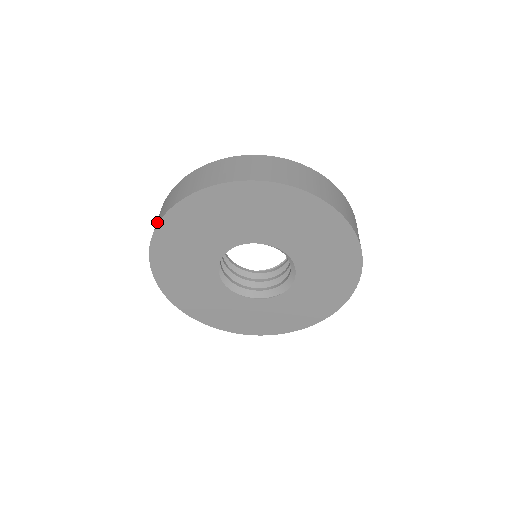
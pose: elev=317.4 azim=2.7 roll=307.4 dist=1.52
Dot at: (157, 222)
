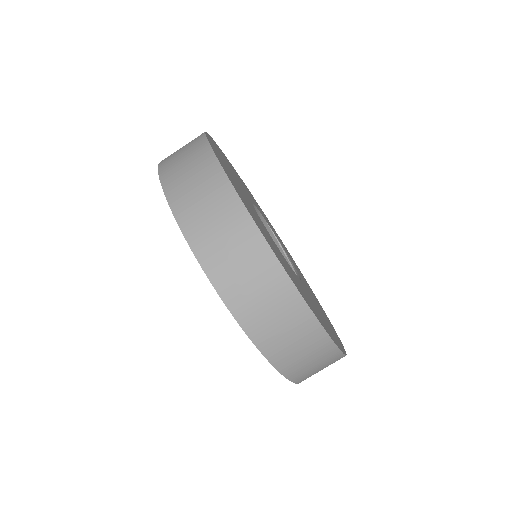
Dot at: occluded
